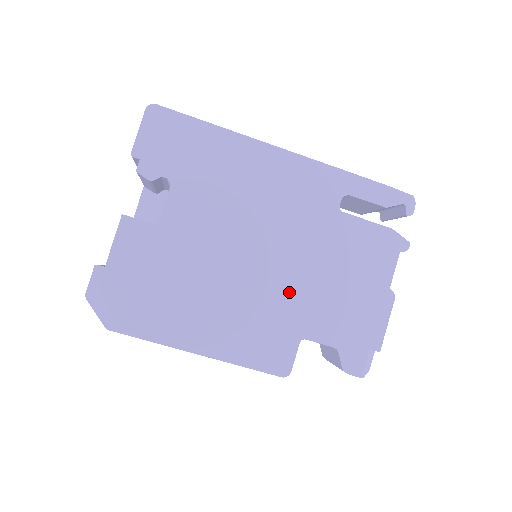
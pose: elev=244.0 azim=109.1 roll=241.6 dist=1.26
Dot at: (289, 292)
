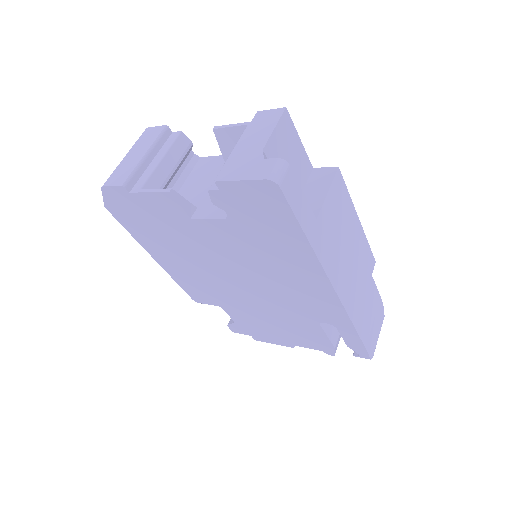
Dot at: (238, 299)
